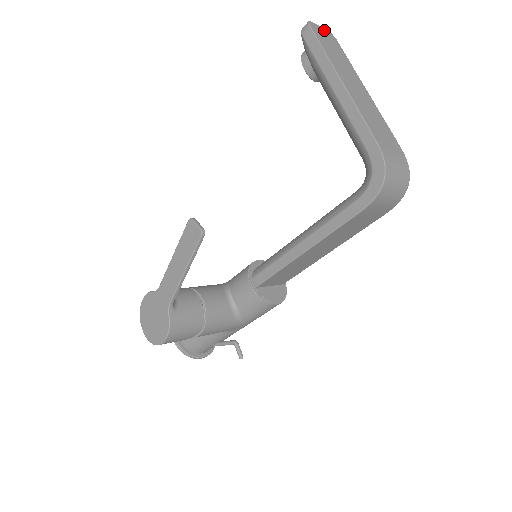
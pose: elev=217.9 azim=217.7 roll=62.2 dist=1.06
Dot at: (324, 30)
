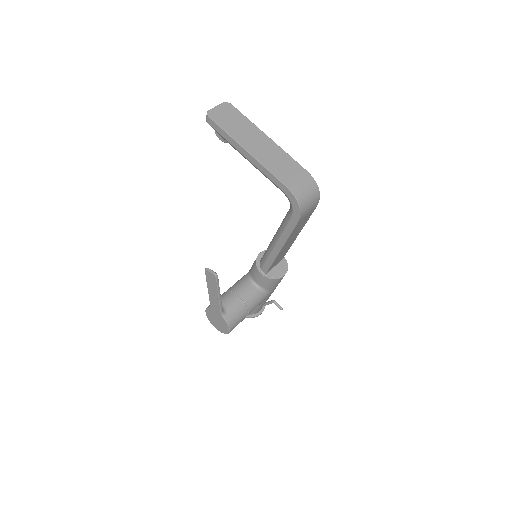
Dot at: (220, 106)
